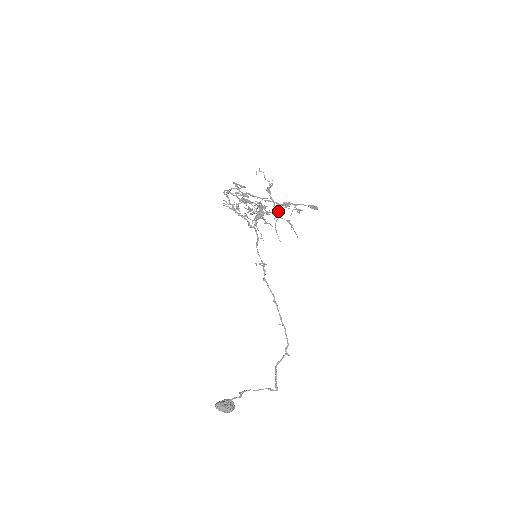
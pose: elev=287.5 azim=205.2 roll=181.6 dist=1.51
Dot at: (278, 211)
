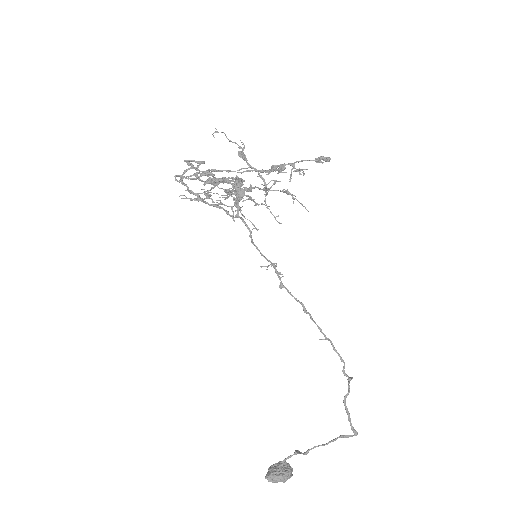
Dot at: (270, 181)
